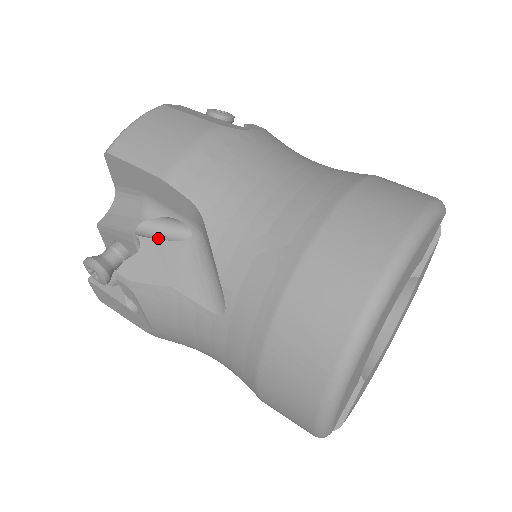
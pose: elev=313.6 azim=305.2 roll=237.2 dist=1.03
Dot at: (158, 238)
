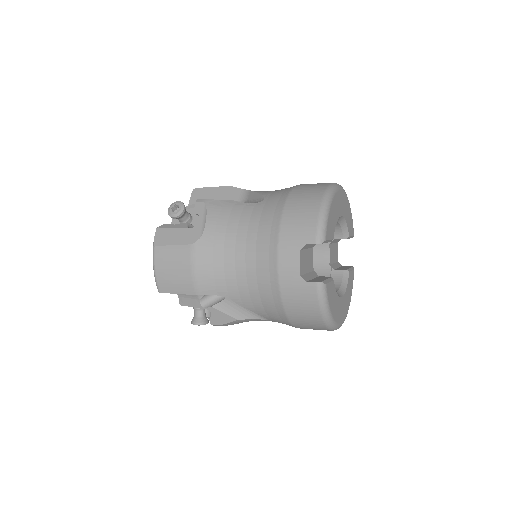
Dot at: occluded
